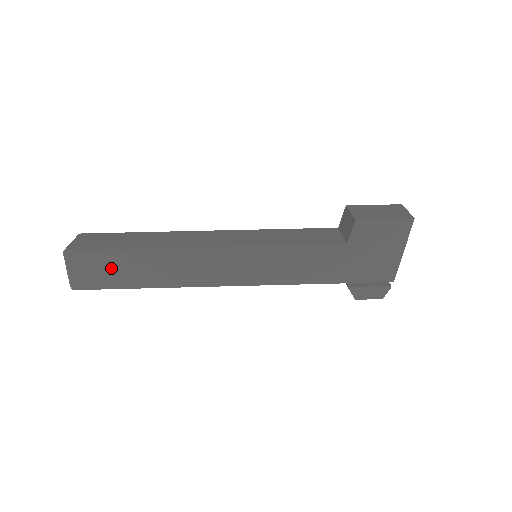
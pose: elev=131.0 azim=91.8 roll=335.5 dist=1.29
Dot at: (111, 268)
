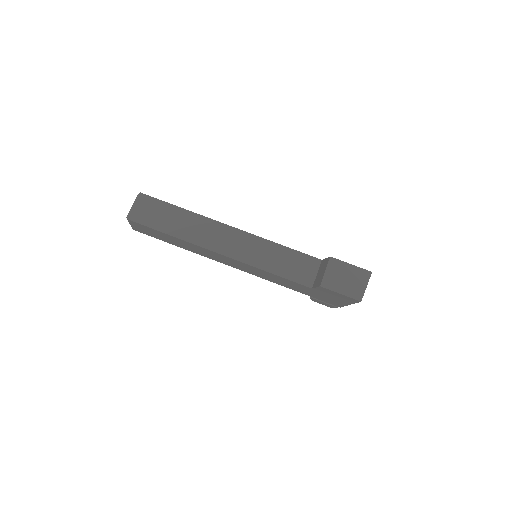
Dot at: (157, 234)
